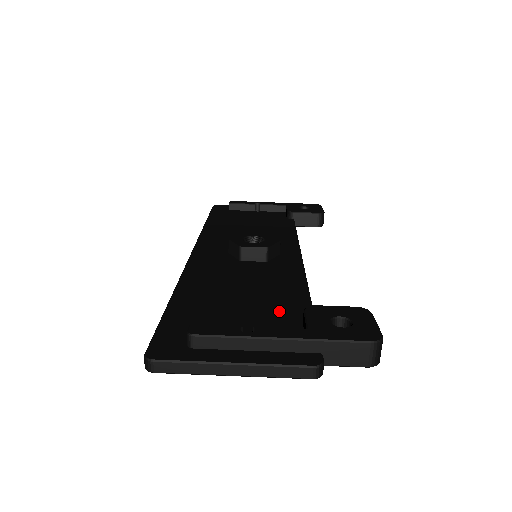
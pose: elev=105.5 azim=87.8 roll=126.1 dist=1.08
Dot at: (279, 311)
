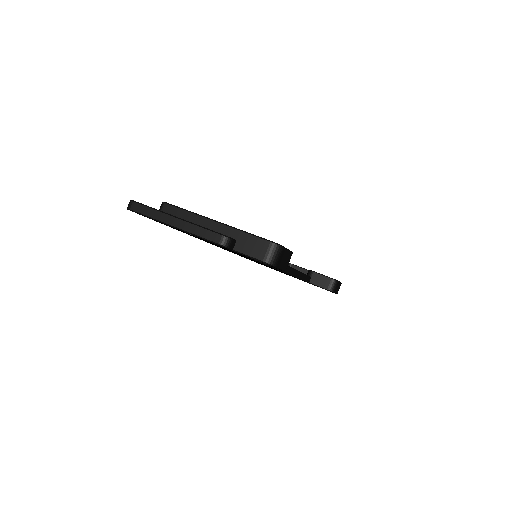
Dot at: occluded
